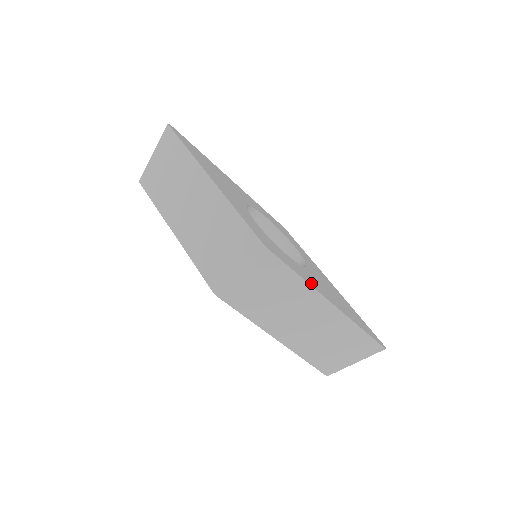
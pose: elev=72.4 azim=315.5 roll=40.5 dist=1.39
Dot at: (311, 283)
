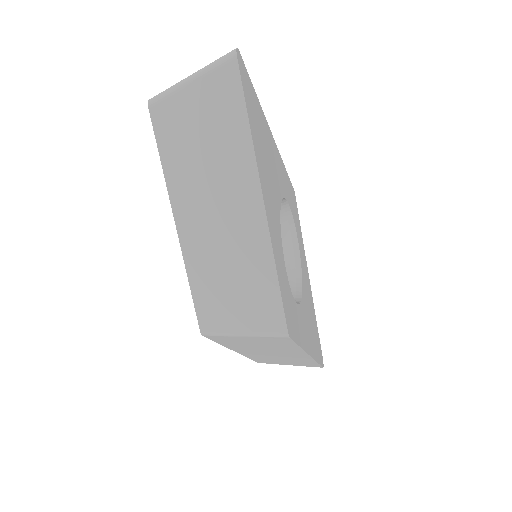
Dot at: (304, 341)
